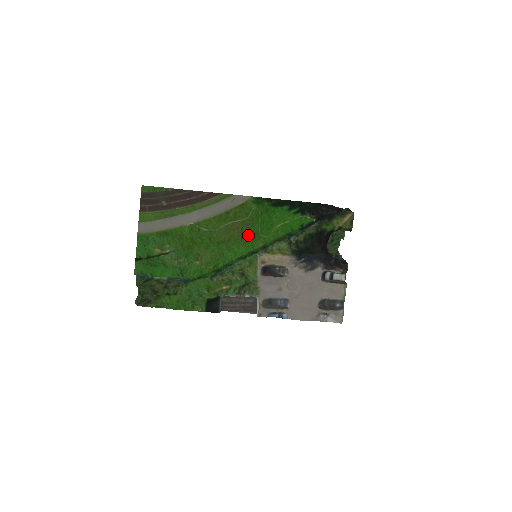
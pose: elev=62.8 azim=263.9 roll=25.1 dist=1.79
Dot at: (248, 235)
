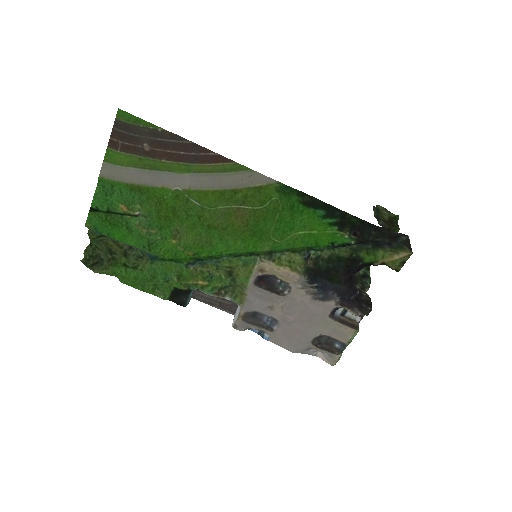
Dot at: (254, 230)
